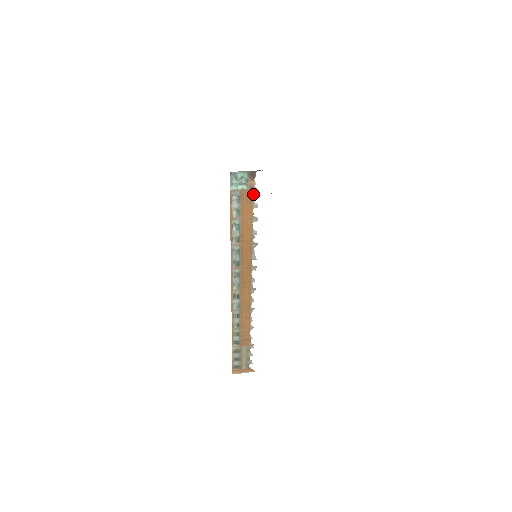
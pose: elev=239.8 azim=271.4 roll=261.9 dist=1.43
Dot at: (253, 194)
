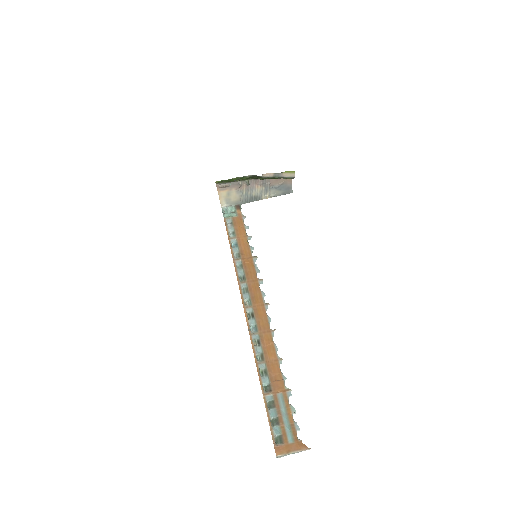
Dot at: (242, 220)
